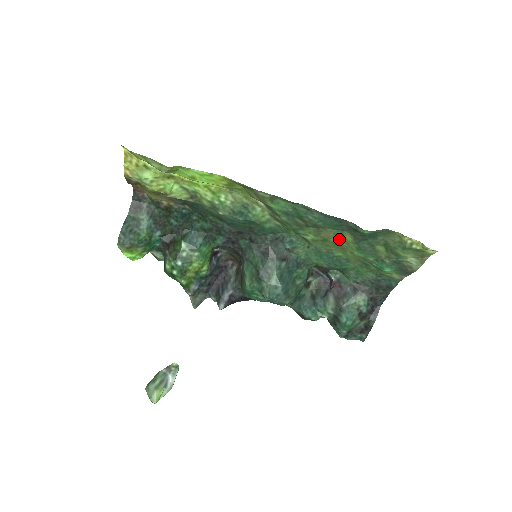
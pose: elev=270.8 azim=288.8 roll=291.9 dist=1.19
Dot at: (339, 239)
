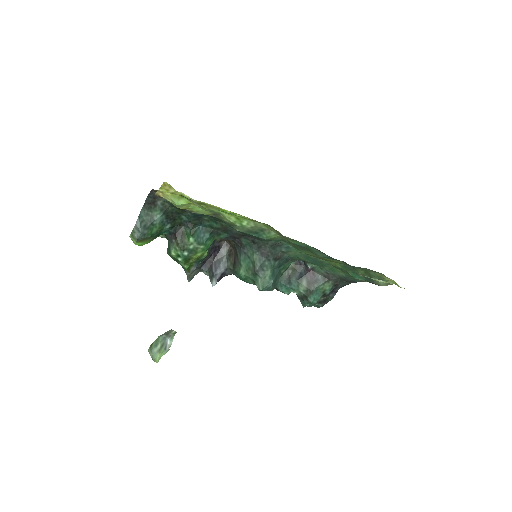
Dot at: (331, 260)
